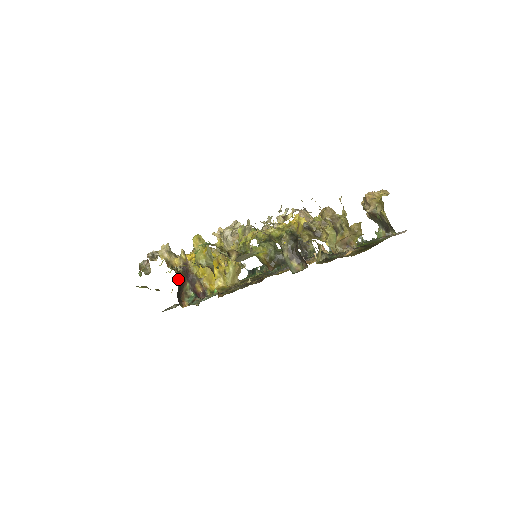
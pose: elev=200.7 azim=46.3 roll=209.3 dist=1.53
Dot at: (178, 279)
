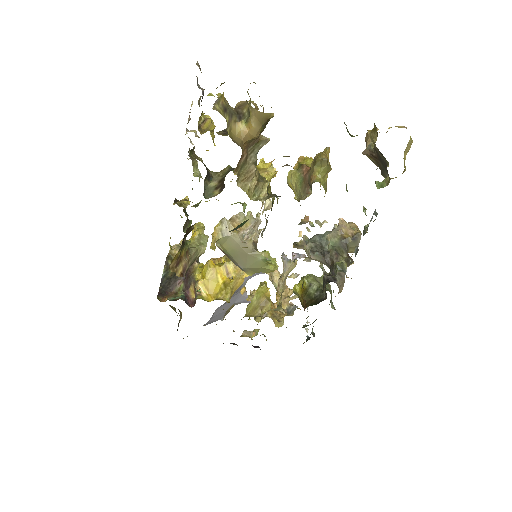
Dot at: (165, 266)
